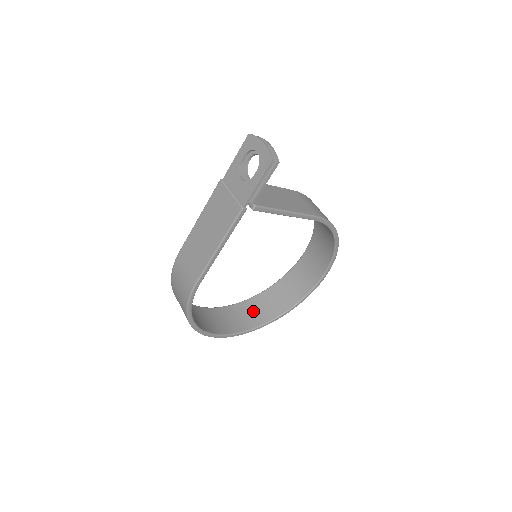
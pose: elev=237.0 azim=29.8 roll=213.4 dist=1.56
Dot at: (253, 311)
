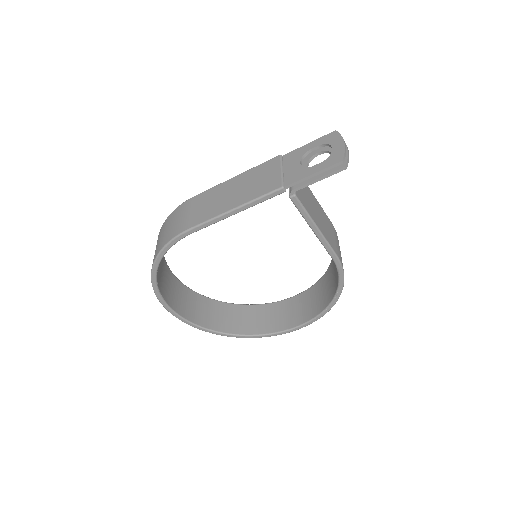
Dot at: (213, 313)
